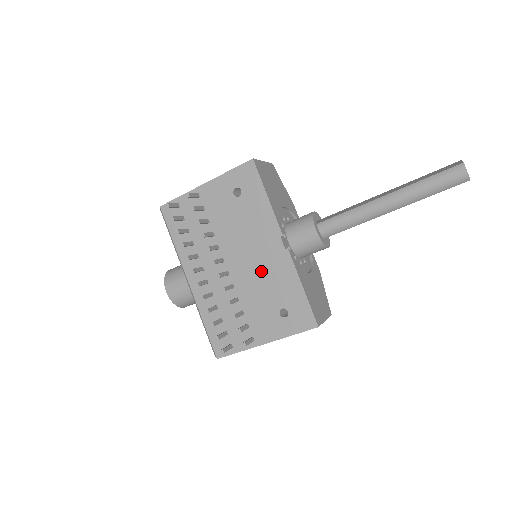
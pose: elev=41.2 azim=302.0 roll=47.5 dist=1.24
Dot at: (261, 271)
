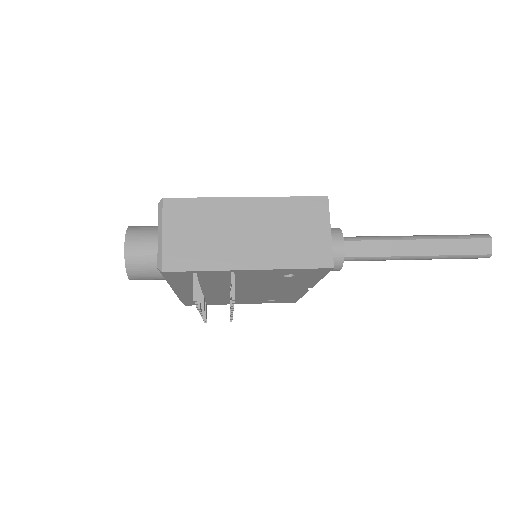
Dot at: (270, 293)
